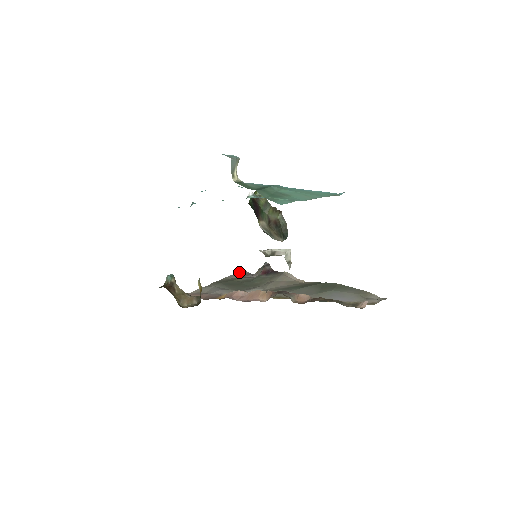
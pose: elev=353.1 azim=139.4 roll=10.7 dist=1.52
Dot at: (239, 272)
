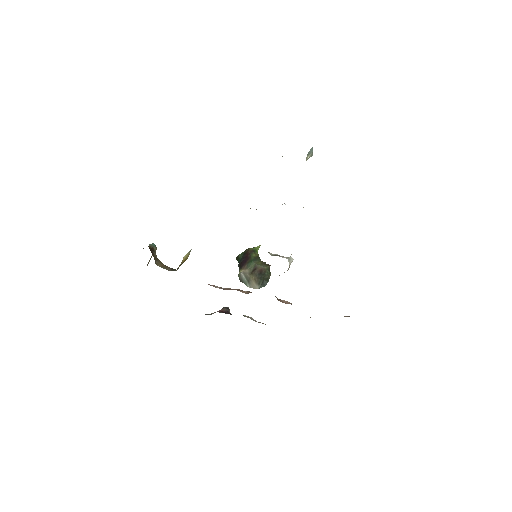
Dot at: occluded
